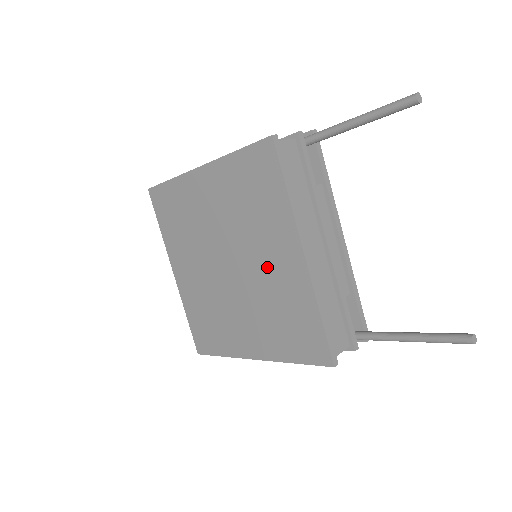
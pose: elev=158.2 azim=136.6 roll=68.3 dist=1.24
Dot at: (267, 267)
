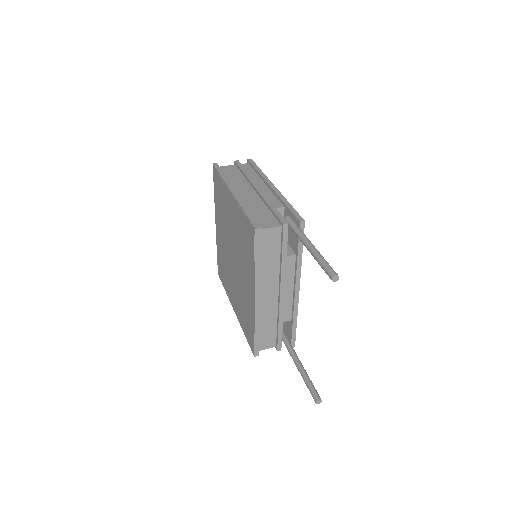
Dot at: (244, 282)
